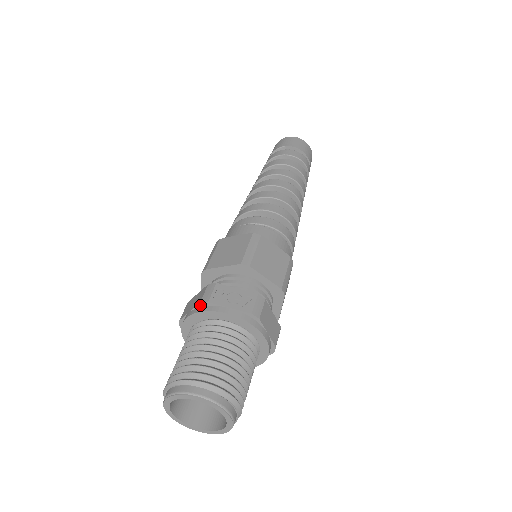
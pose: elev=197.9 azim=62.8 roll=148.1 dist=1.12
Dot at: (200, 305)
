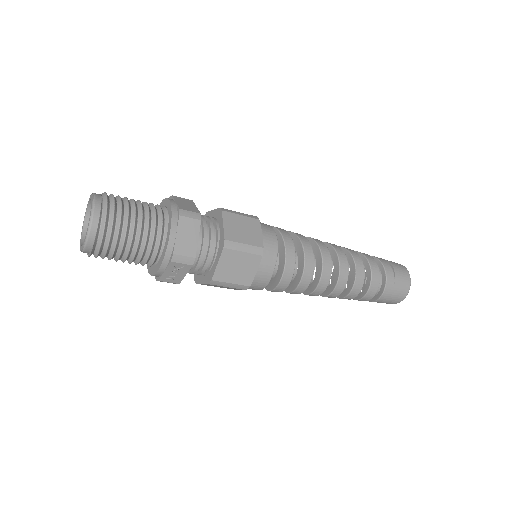
Dot at: occluded
